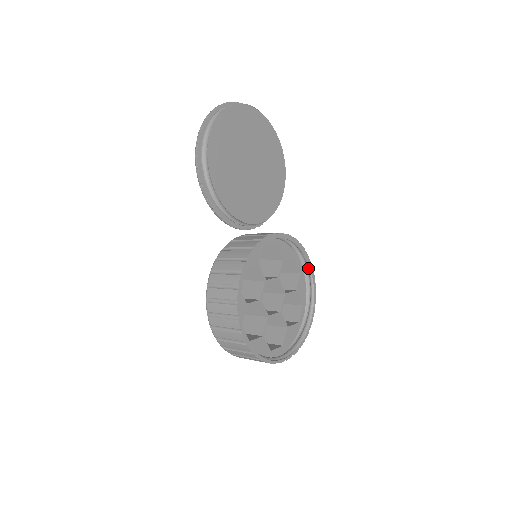
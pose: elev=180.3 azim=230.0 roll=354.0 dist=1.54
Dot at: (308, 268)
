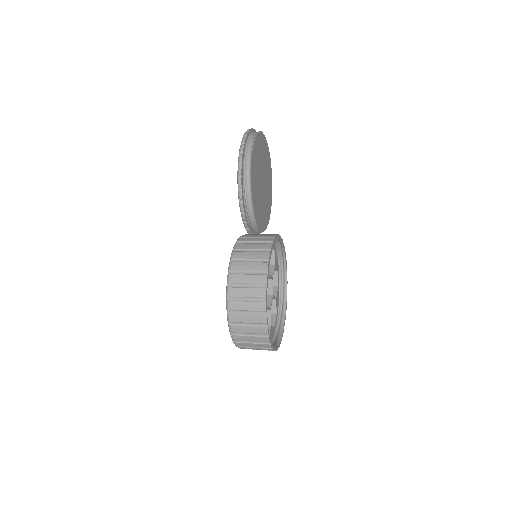
Dot at: (285, 282)
